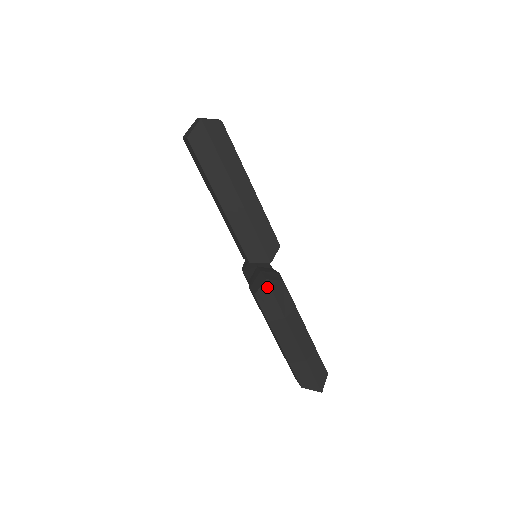
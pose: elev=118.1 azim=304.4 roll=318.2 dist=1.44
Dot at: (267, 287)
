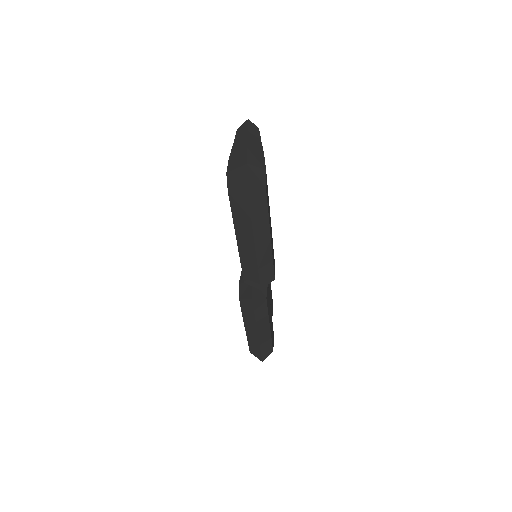
Dot at: (251, 302)
